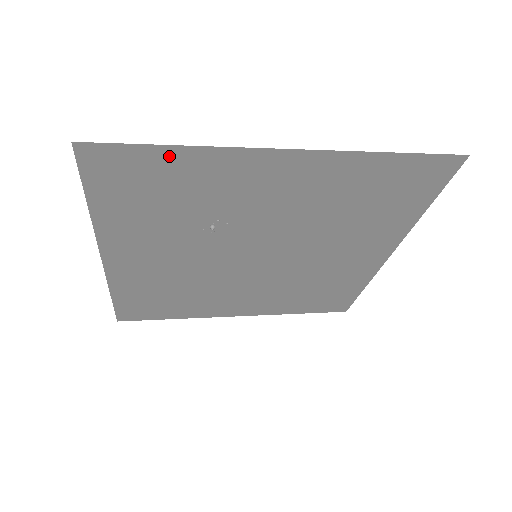
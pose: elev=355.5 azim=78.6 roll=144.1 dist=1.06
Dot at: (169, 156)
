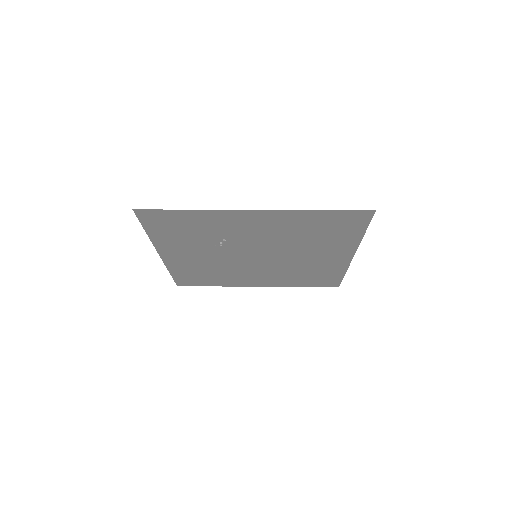
Dot at: (185, 214)
